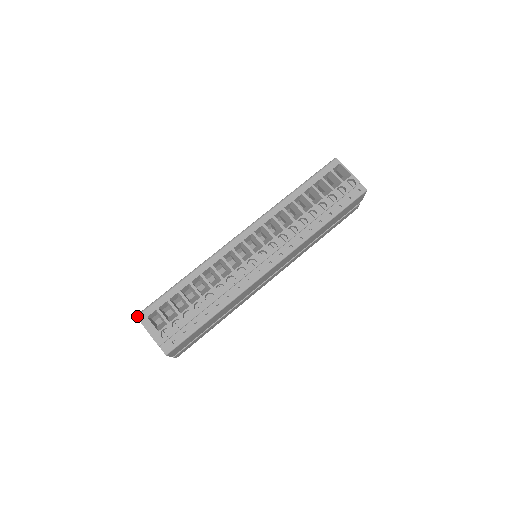
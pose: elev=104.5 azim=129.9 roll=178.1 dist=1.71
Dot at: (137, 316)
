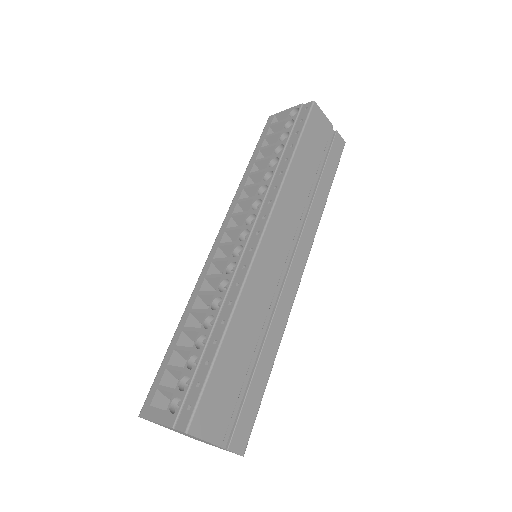
Dot at: (139, 415)
